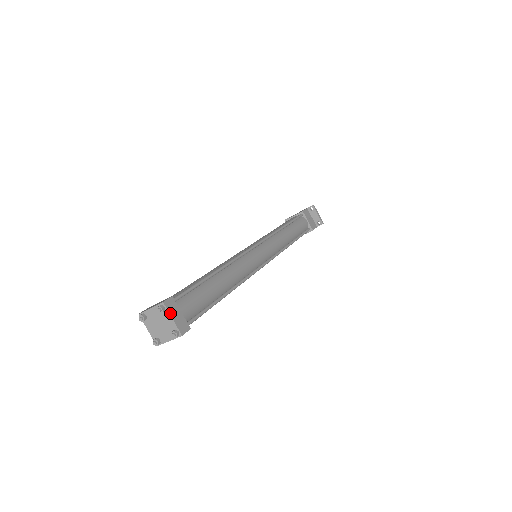
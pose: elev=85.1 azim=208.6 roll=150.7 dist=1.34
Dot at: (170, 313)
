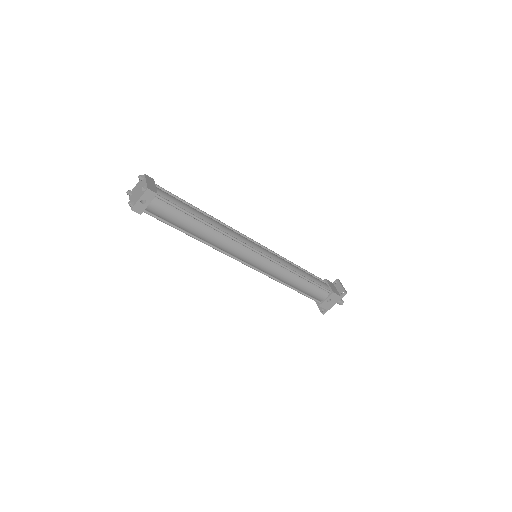
Dot at: (146, 179)
